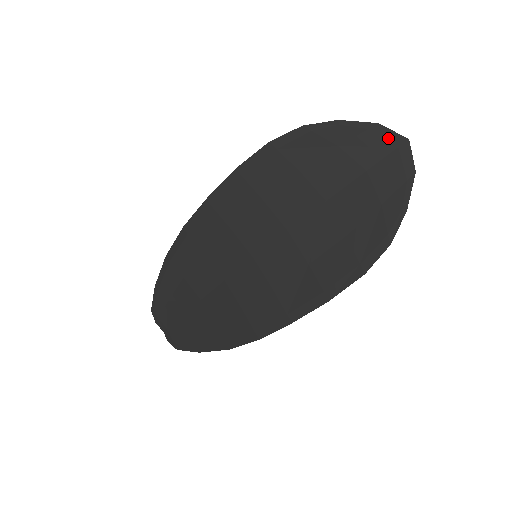
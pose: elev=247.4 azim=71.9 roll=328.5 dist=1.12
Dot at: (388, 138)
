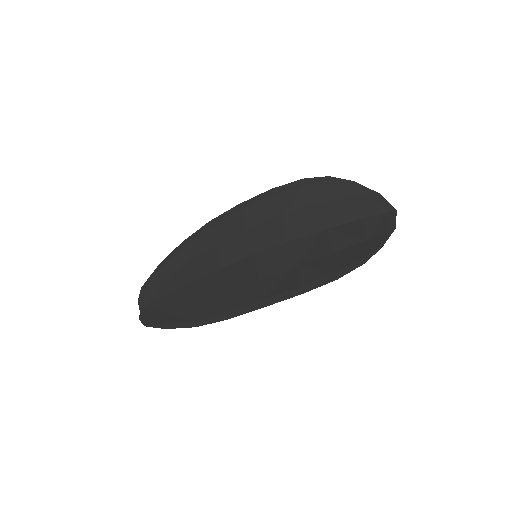
Dot at: (383, 204)
